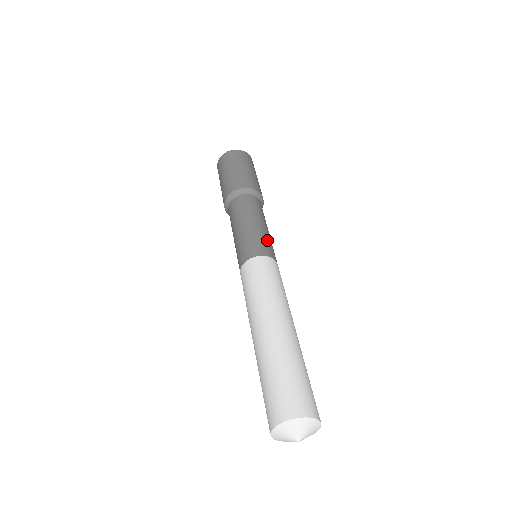
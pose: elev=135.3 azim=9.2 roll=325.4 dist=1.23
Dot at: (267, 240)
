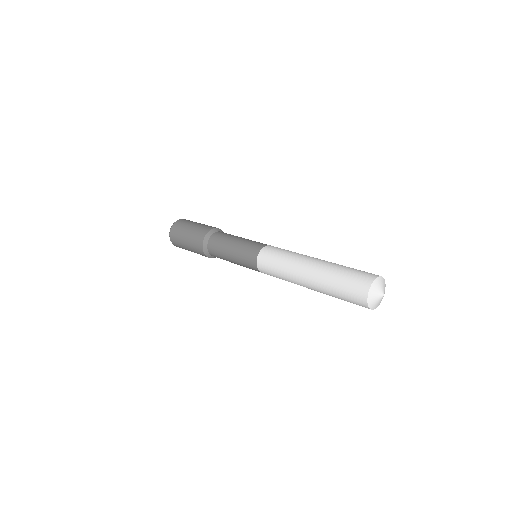
Dot at: occluded
